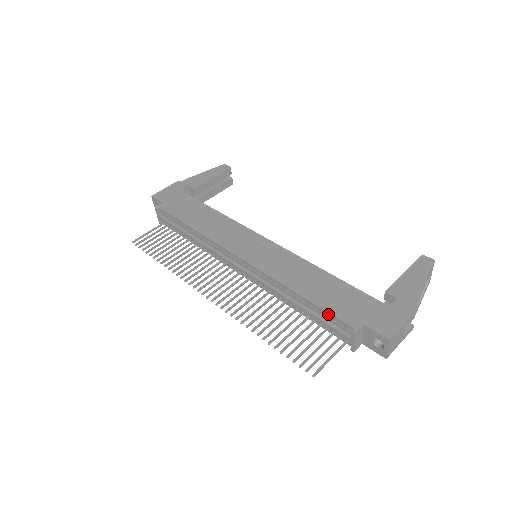
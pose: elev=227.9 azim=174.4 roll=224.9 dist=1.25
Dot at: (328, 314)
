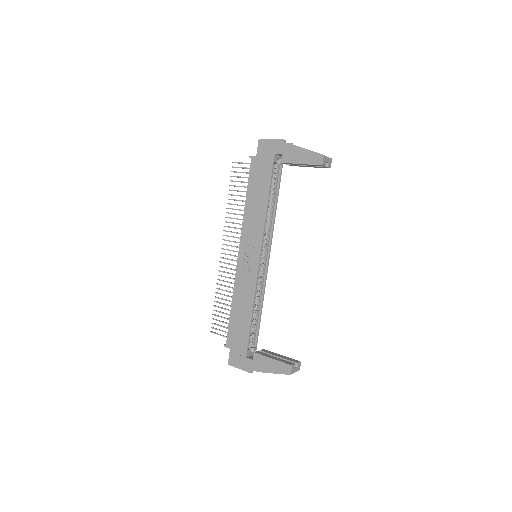
Dot at: (229, 327)
